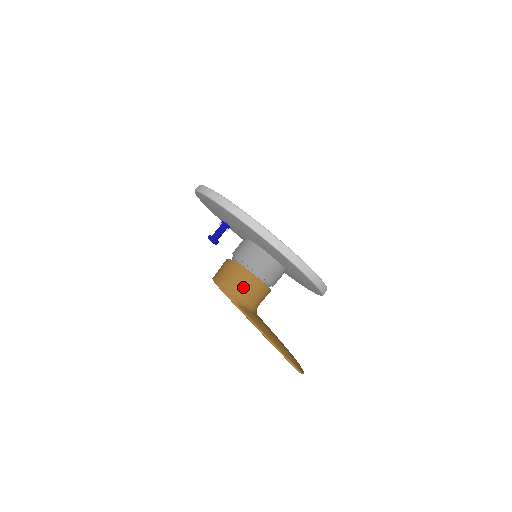
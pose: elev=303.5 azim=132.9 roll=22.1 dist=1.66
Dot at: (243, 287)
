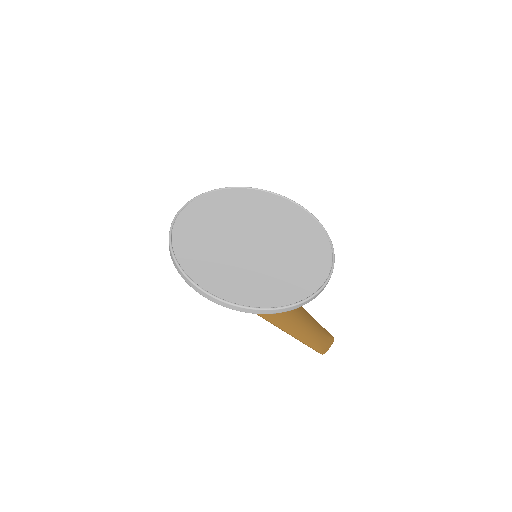
Dot at: occluded
